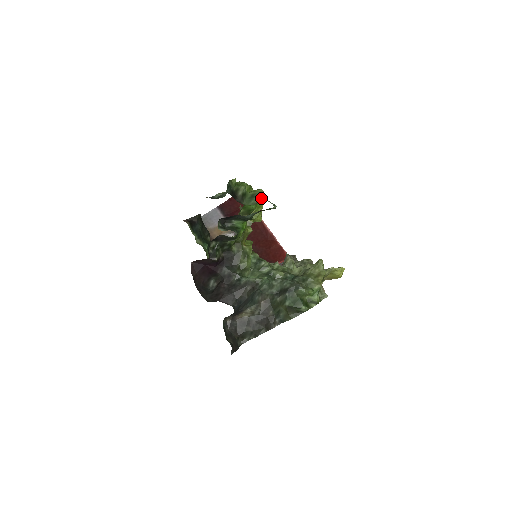
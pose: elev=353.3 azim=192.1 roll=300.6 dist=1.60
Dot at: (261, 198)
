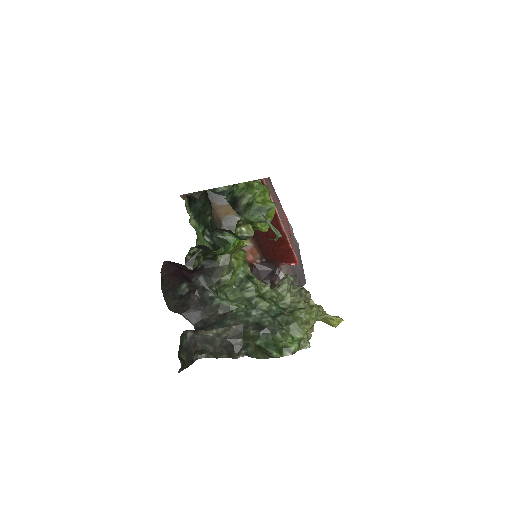
Dot at: occluded
